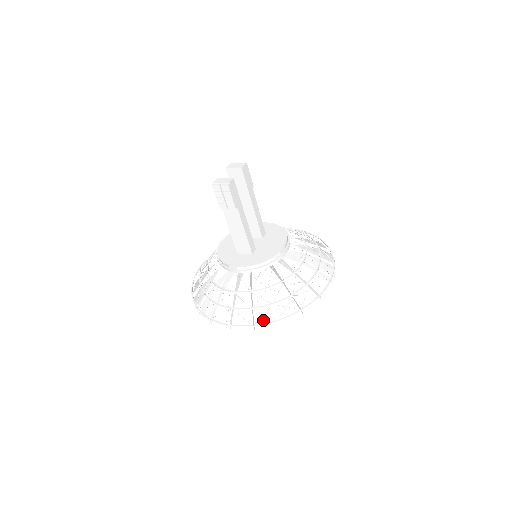
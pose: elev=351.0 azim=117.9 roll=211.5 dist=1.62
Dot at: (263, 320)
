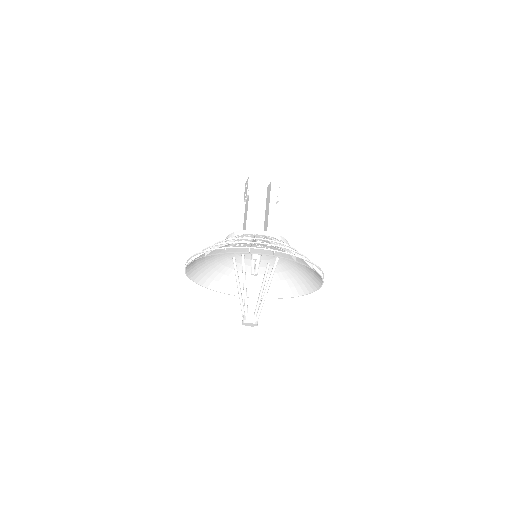
Dot at: occluded
